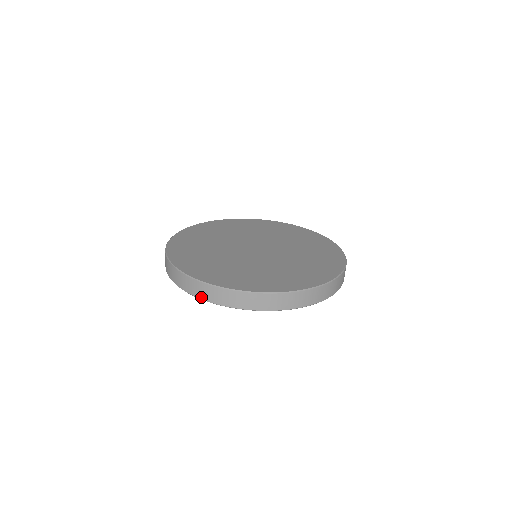
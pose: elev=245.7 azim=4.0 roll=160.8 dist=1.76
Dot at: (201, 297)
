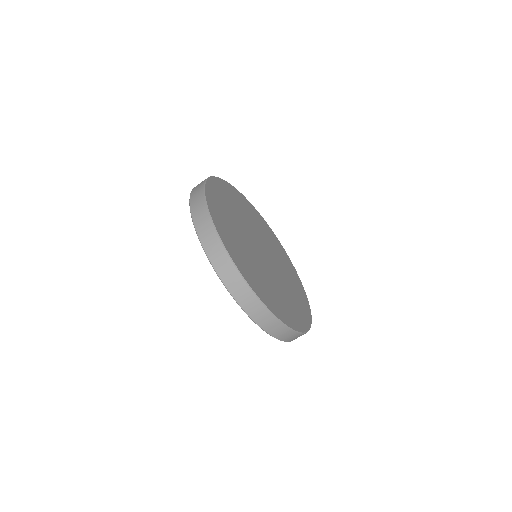
Dot at: (192, 205)
